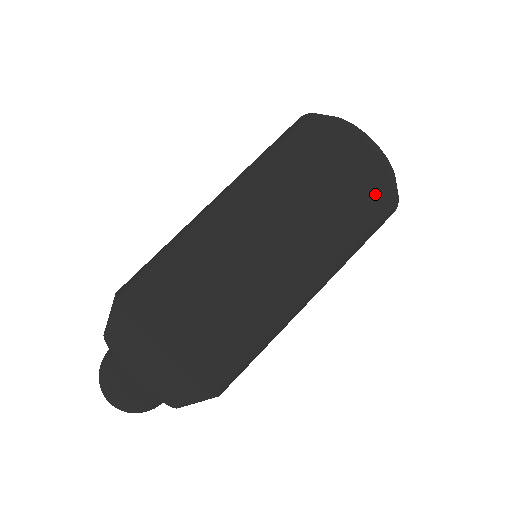
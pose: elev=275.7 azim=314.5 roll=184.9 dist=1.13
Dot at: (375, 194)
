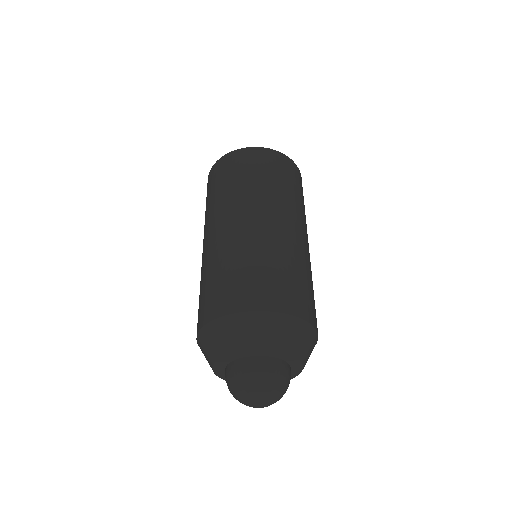
Dot at: (285, 166)
